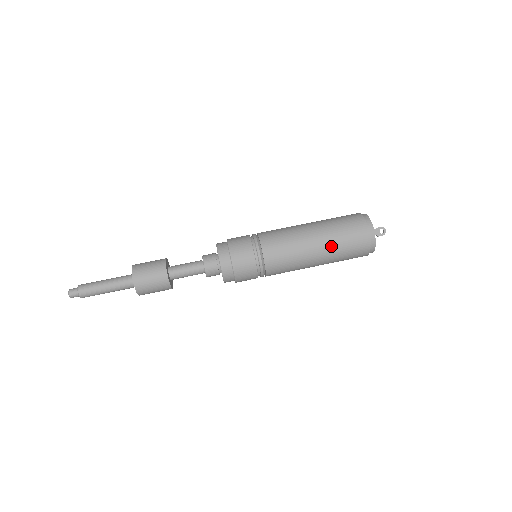
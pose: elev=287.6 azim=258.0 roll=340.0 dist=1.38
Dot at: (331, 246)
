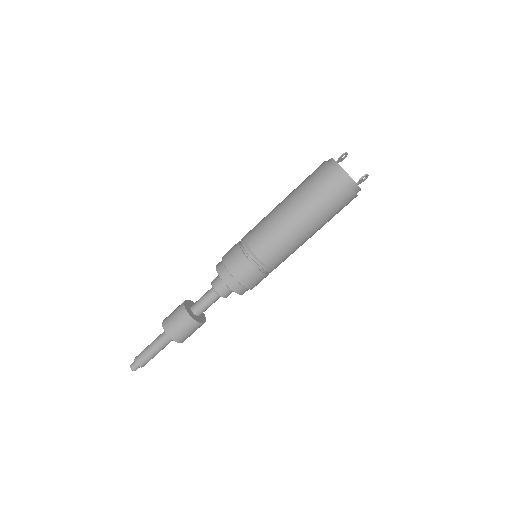
Dot at: occluded
